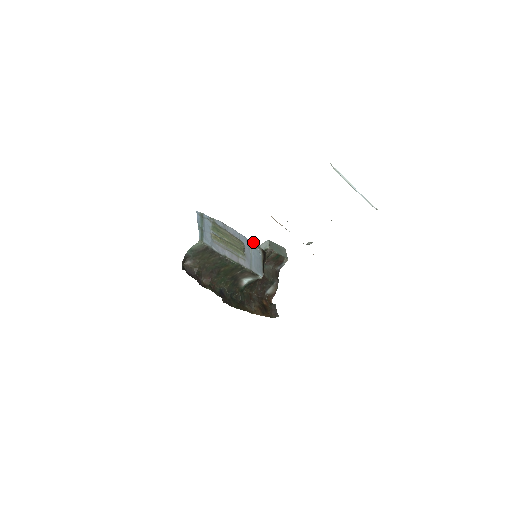
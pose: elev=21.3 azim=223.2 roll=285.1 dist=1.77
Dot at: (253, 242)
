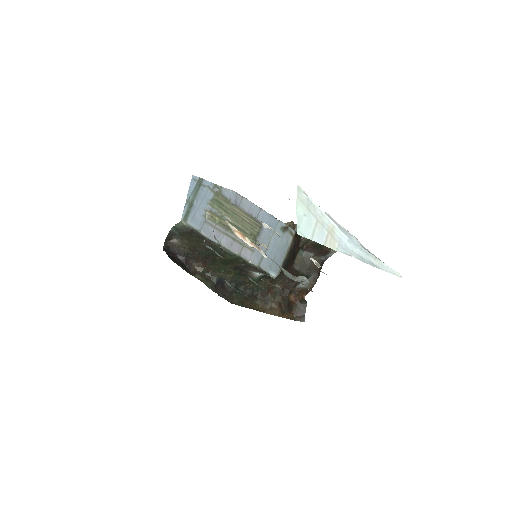
Dot at: (282, 222)
